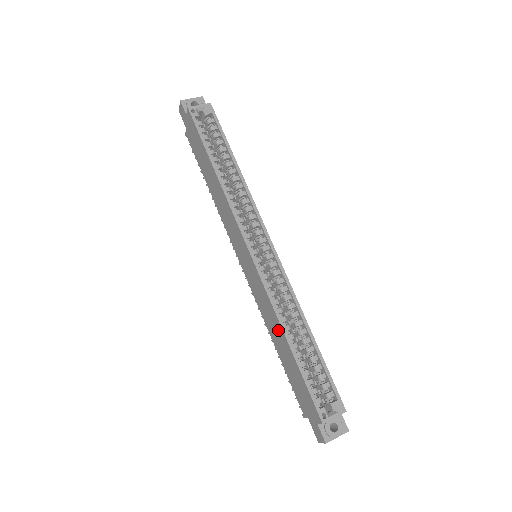
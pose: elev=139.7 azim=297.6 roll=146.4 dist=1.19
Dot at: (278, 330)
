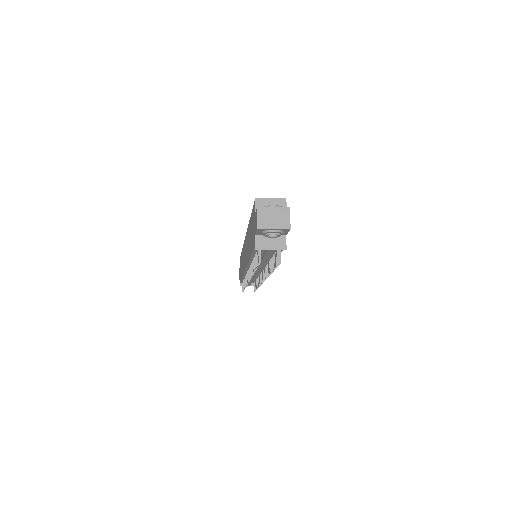
Dot at: occluded
